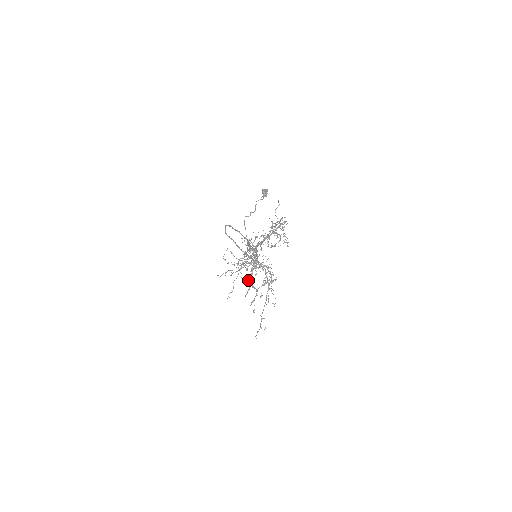
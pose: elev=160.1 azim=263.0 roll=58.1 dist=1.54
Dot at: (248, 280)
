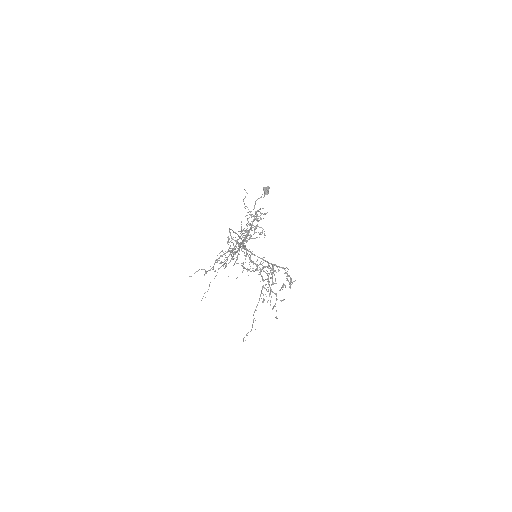
Dot at: (265, 284)
